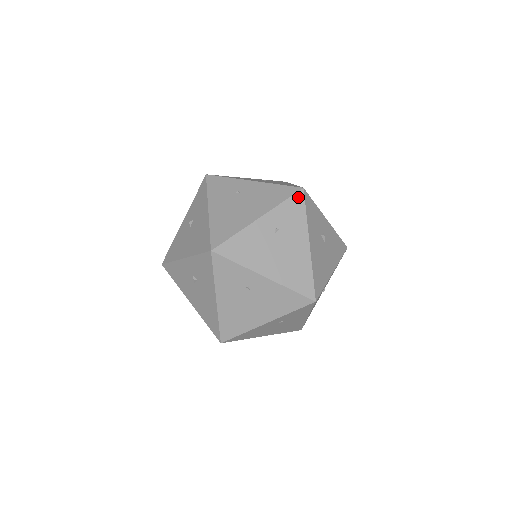
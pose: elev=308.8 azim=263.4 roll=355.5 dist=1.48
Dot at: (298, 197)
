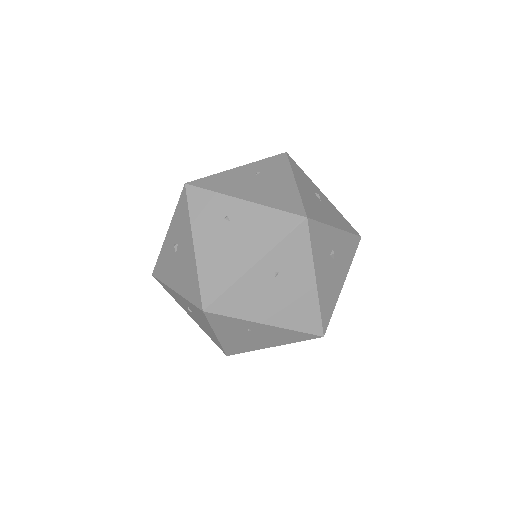
Dot at: (301, 230)
